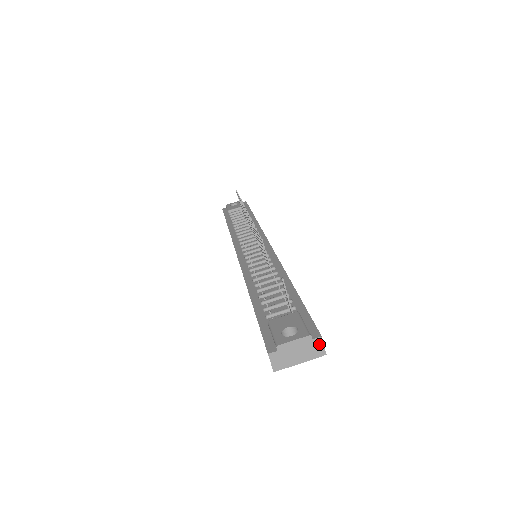
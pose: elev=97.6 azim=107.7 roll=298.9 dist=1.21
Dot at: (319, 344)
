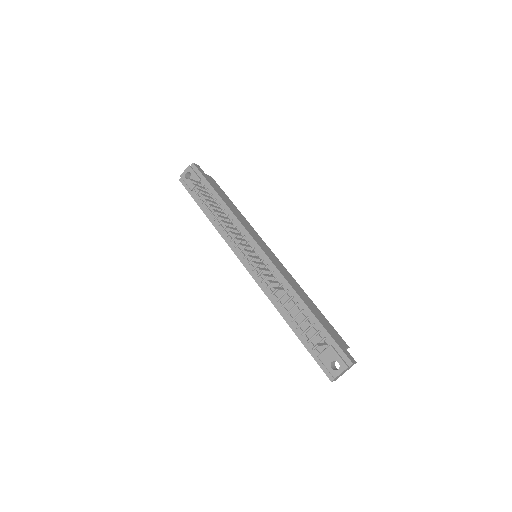
Dot at: (352, 365)
